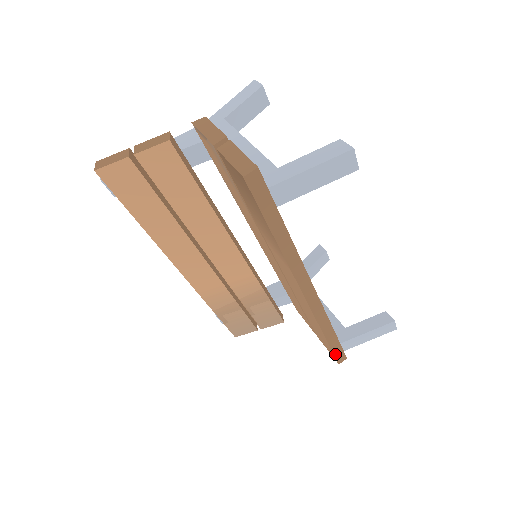
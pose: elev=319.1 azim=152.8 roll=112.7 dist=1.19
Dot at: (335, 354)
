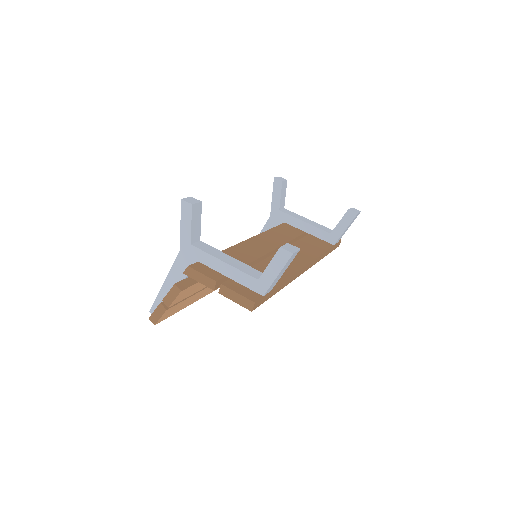
Dot at: (334, 249)
